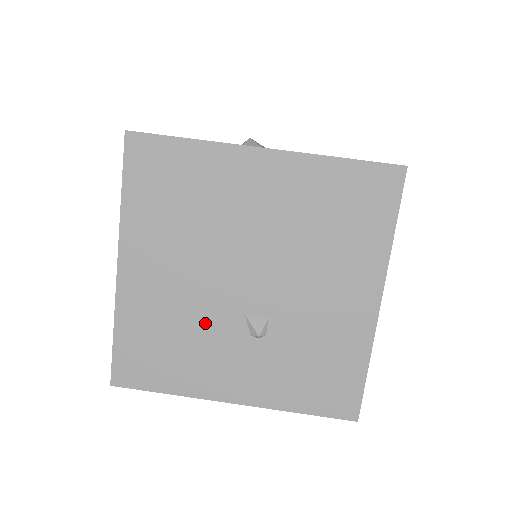
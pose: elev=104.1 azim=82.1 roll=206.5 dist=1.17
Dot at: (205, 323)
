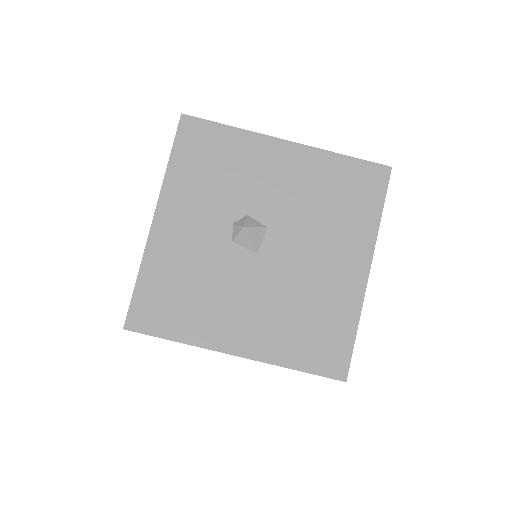
Dot at: occluded
